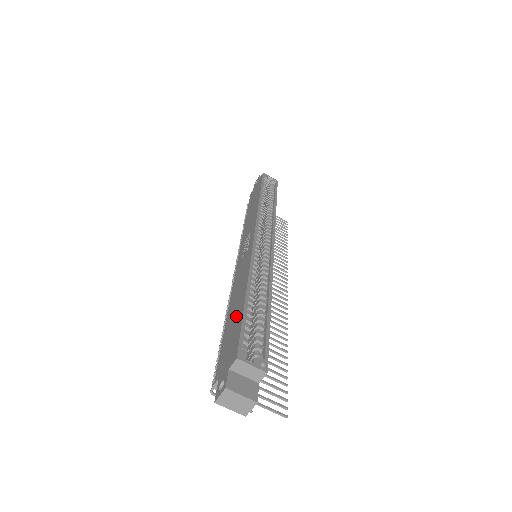
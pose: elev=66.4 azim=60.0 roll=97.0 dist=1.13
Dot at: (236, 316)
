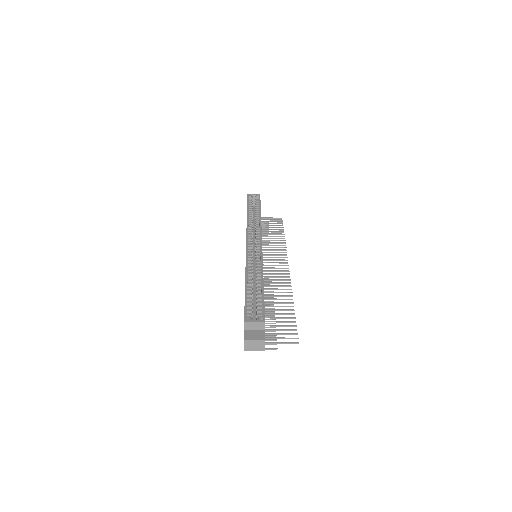
Dot at: occluded
